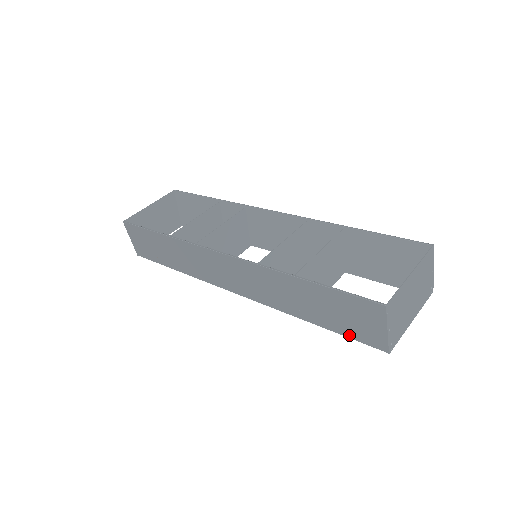
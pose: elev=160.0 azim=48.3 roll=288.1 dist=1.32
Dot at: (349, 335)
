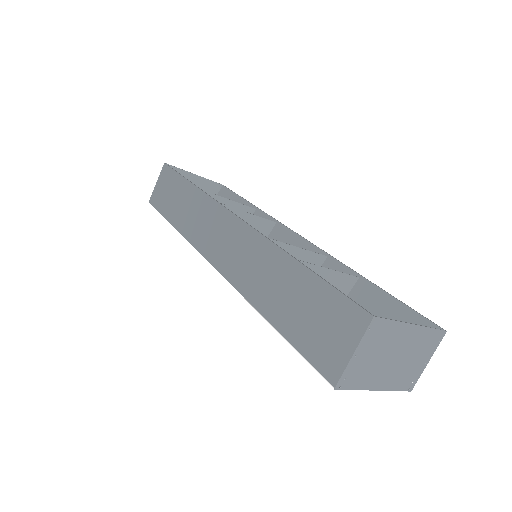
Dot at: (303, 349)
